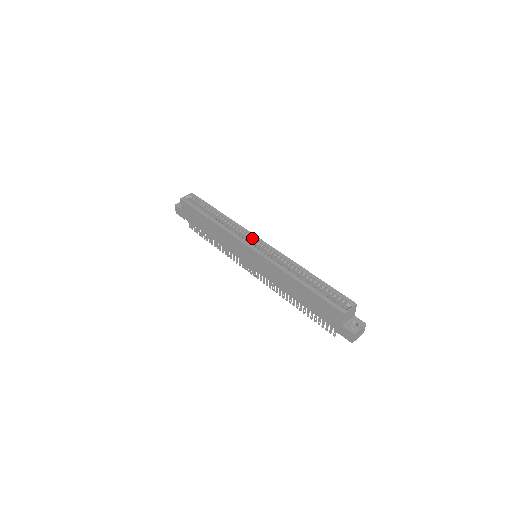
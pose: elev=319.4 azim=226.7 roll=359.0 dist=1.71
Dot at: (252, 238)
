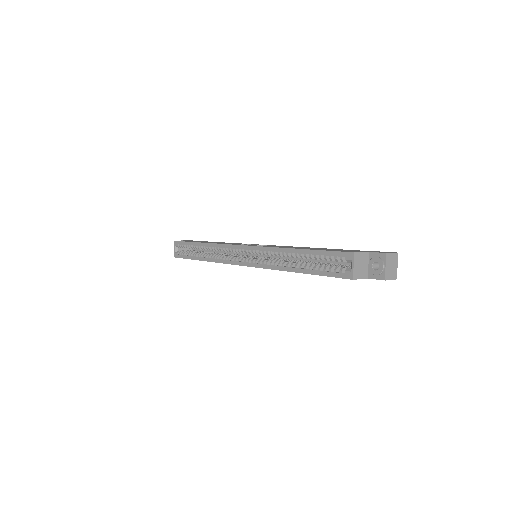
Dot at: (234, 251)
